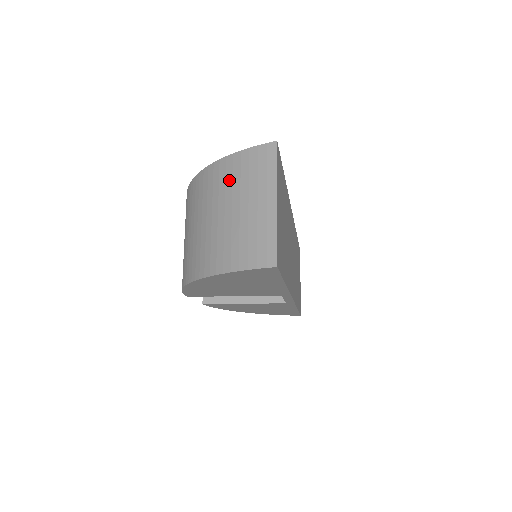
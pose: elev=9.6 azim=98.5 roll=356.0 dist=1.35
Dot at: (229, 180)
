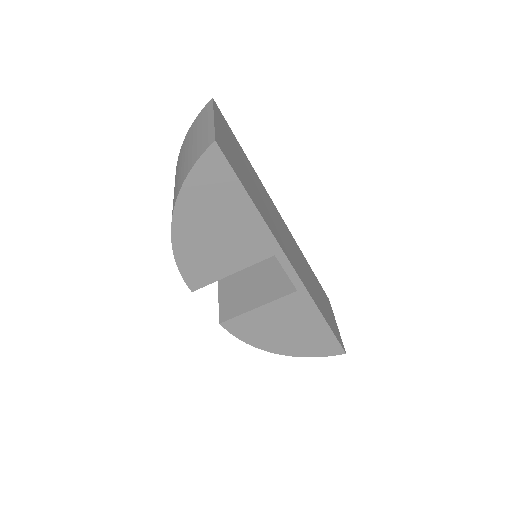
Dot at: (187, 141)
